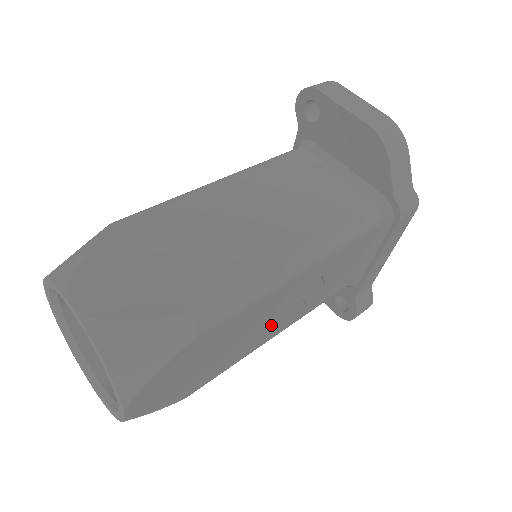
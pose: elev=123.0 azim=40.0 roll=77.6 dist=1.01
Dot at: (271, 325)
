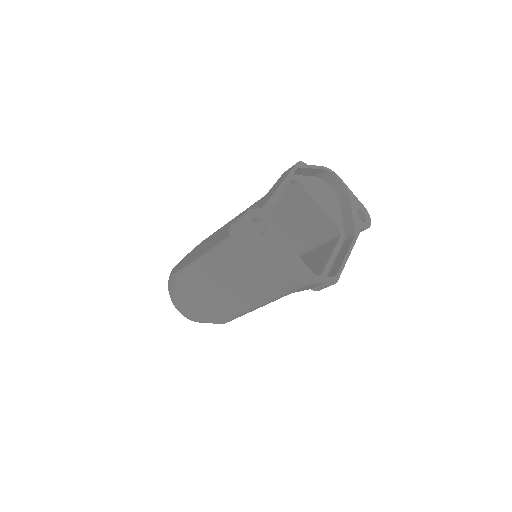
Dot at: occluded
